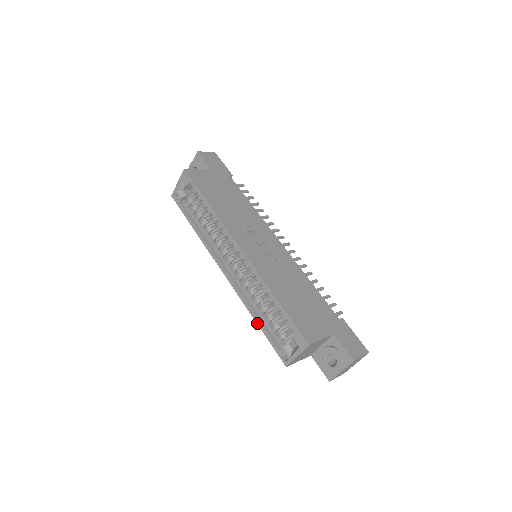
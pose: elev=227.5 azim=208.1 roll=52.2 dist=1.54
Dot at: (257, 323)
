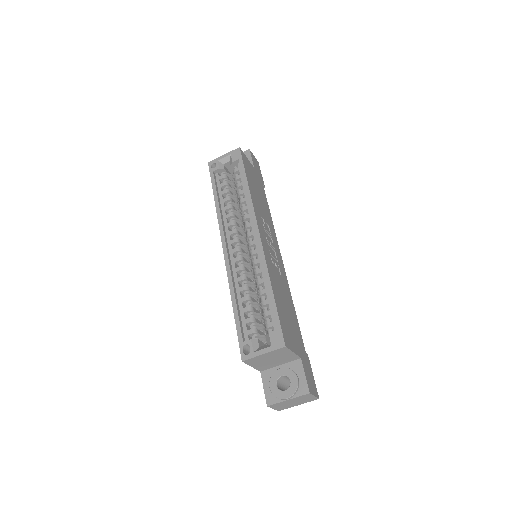
Dot at: (233, 306)
